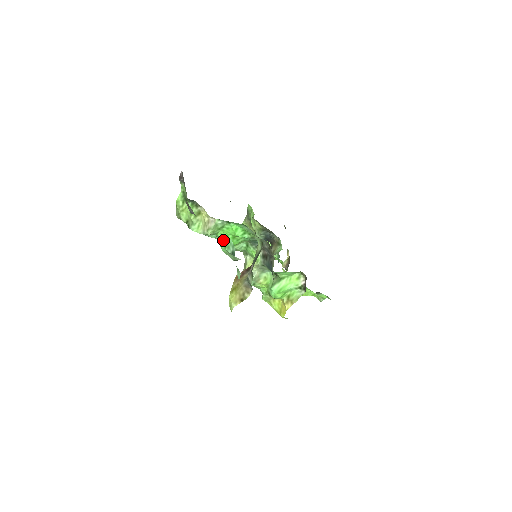
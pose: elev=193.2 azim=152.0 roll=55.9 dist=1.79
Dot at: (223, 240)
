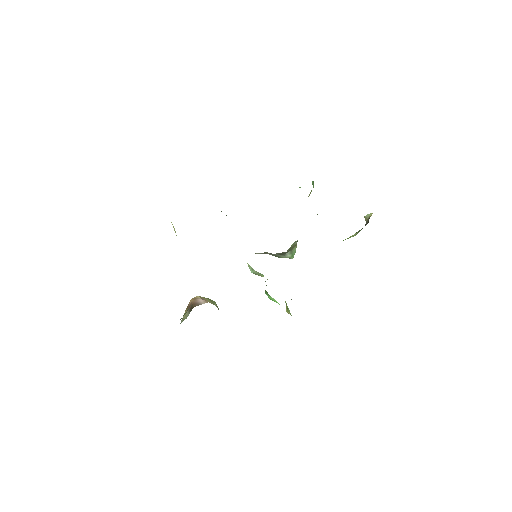
Dot at: occluded
